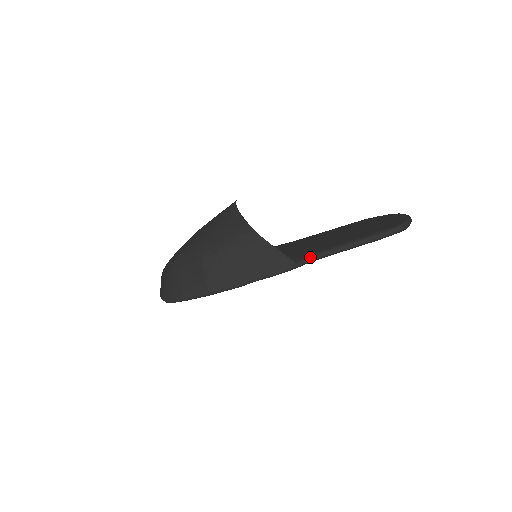
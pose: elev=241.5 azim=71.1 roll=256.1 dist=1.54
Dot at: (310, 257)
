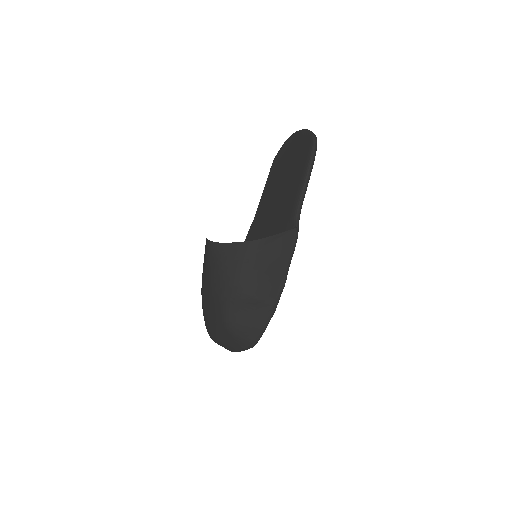
Dot at: (297, 215)
